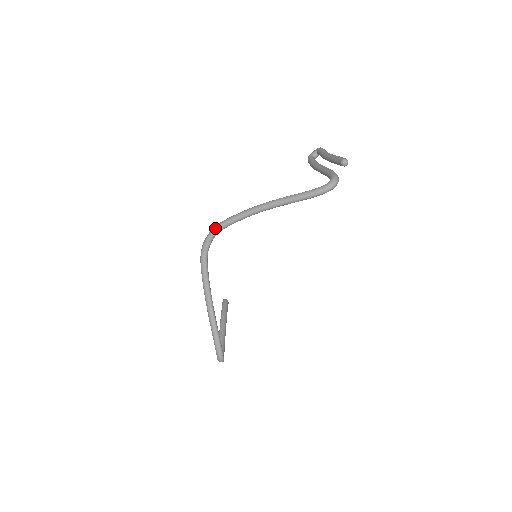
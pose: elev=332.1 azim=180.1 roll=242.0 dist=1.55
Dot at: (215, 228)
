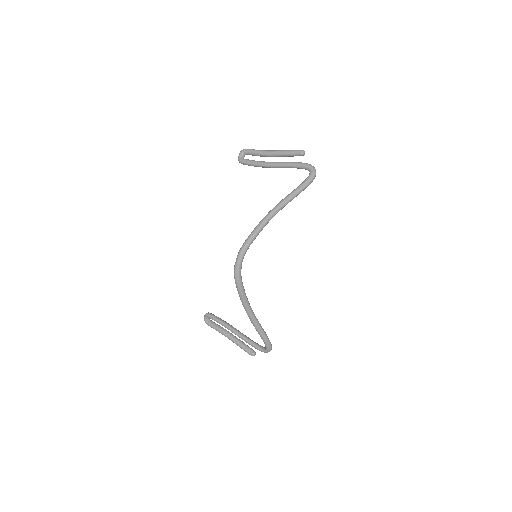
Dot at: (244, 250)
